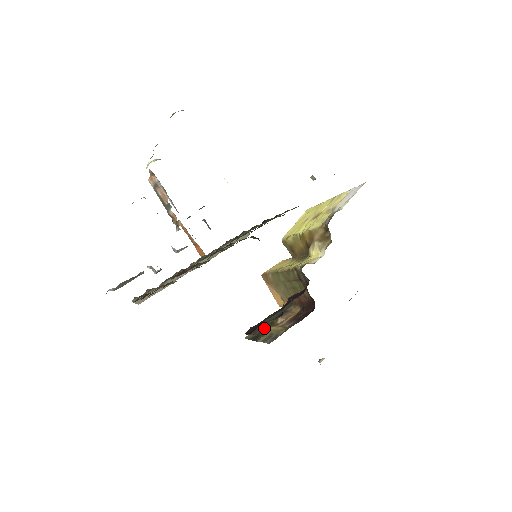
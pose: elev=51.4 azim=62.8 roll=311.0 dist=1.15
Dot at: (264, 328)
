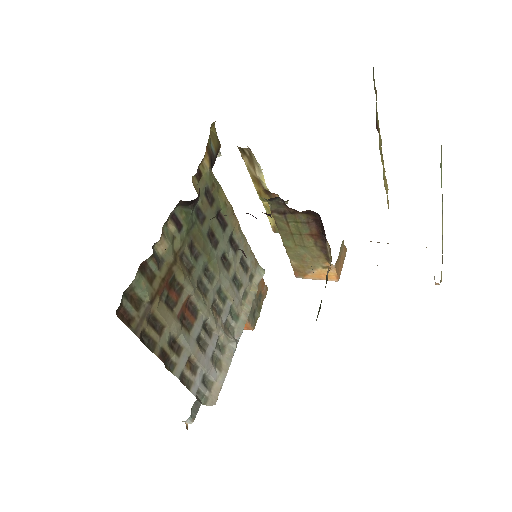
Dot at: occluded
